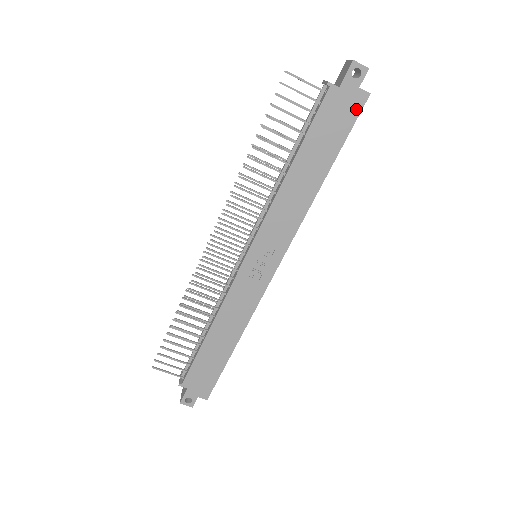
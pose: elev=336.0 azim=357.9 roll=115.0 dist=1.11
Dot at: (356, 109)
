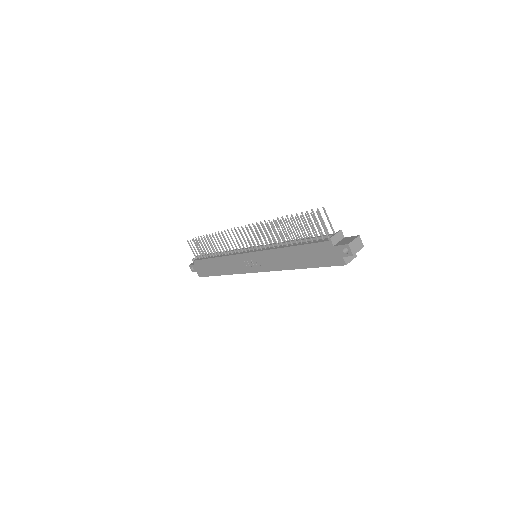
Dot at: (335, 262)
